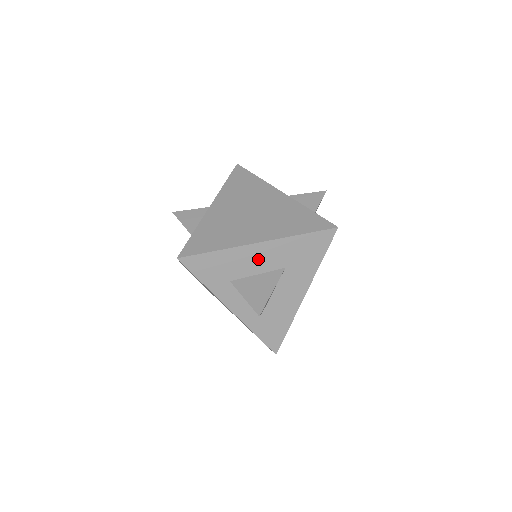
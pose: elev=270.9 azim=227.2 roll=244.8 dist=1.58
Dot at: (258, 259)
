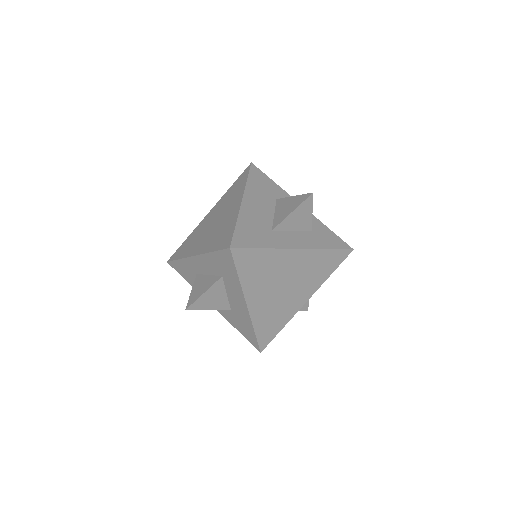
Dot at: occluded
